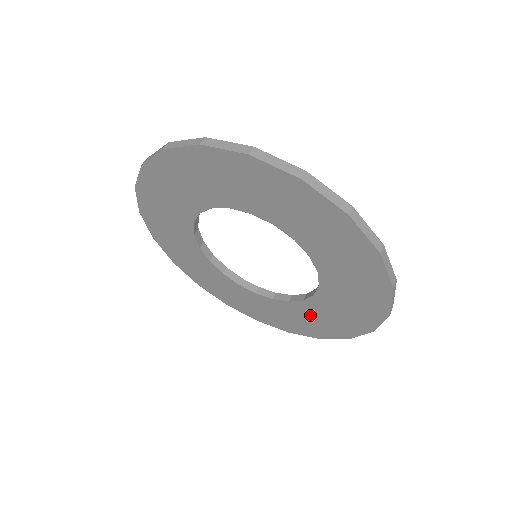
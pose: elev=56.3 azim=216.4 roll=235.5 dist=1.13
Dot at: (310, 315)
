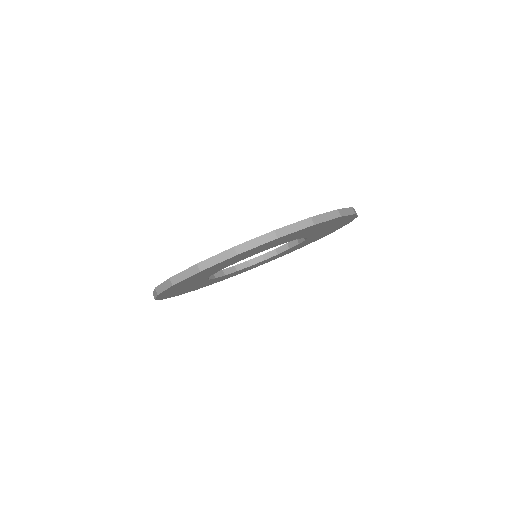
Dot at: occluded
